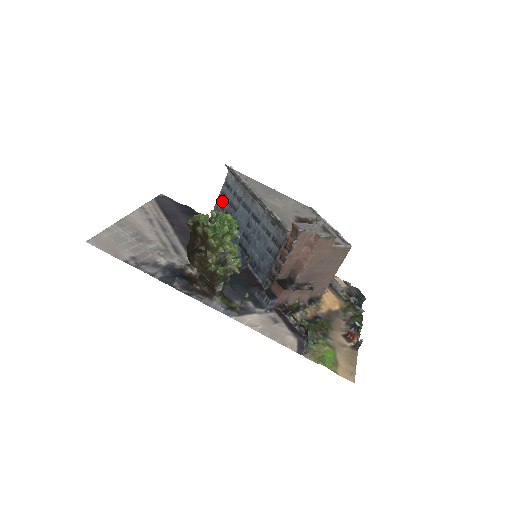
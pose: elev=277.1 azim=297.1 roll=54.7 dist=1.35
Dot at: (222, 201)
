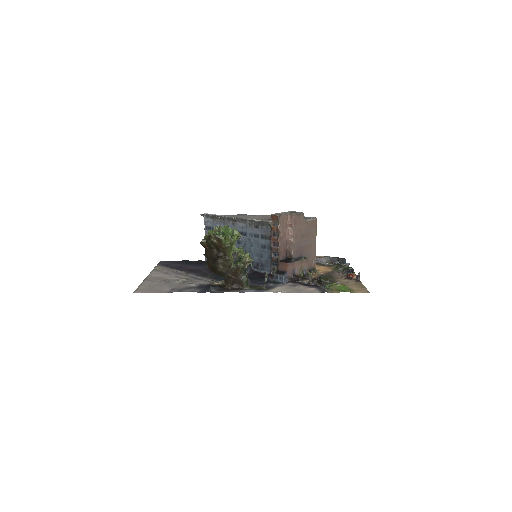
Dot at: occluded
